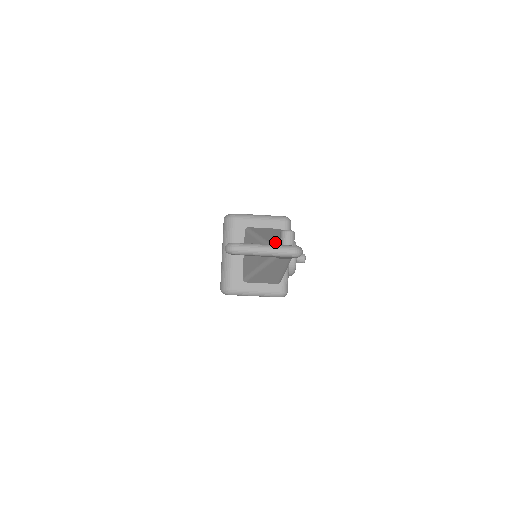
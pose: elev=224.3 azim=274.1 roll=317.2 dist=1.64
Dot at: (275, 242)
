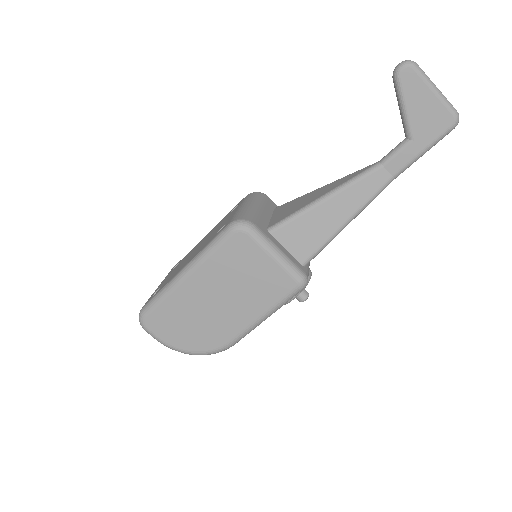
Dot at: occluded
